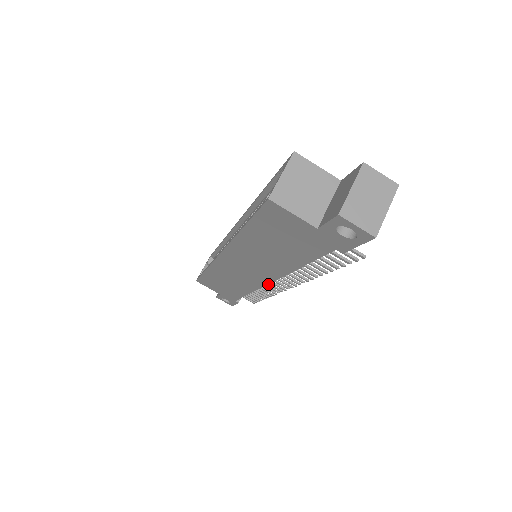
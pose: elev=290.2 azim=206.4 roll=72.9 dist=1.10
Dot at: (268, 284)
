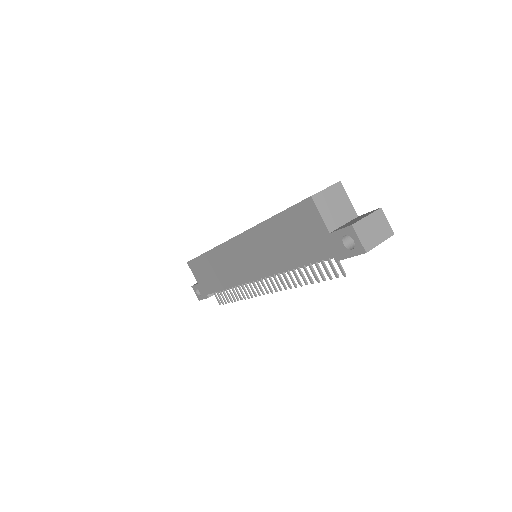
Dot at: (249, 285)
